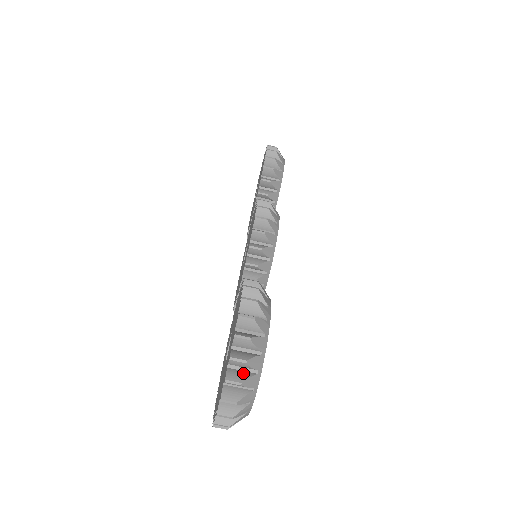
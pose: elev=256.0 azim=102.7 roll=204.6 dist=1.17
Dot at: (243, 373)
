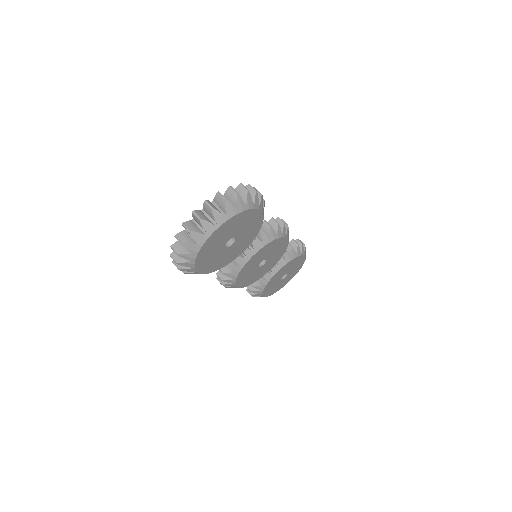
Dot at: (229, 202)
